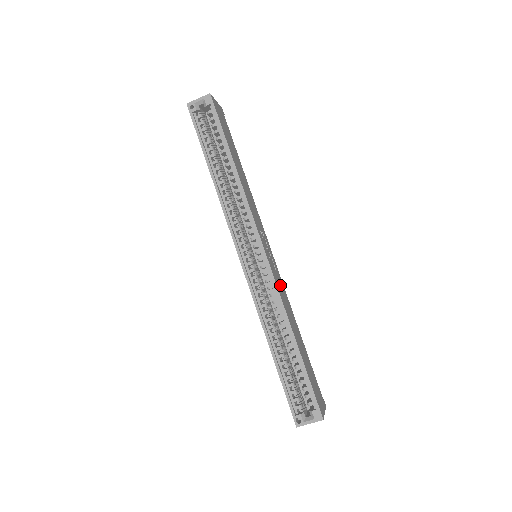
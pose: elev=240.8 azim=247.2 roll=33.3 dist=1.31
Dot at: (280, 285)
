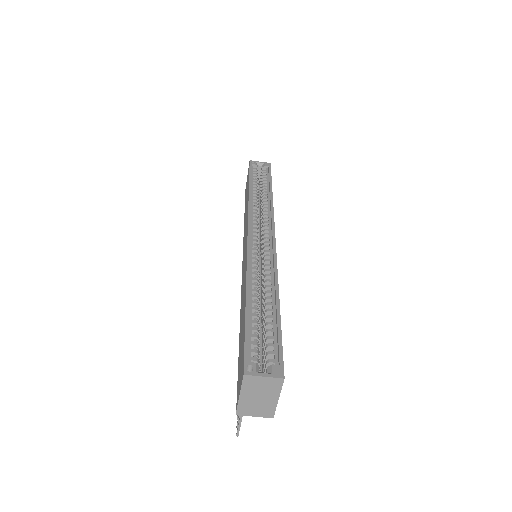
Dot at: occluded
